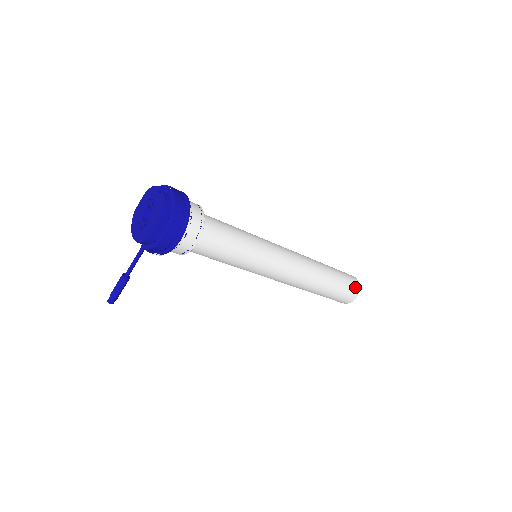
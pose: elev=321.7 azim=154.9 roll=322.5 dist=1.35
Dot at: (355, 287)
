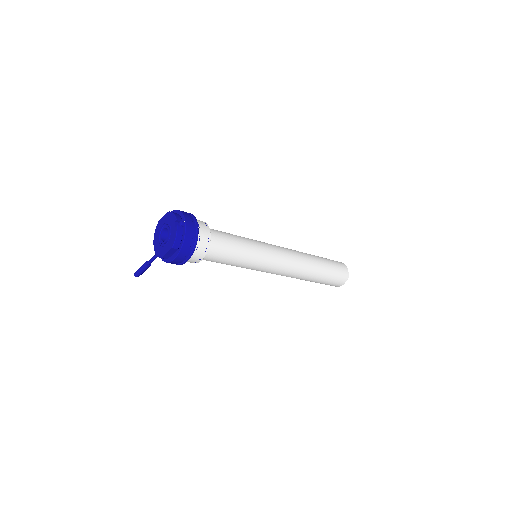
Dot at: (343, 278)
